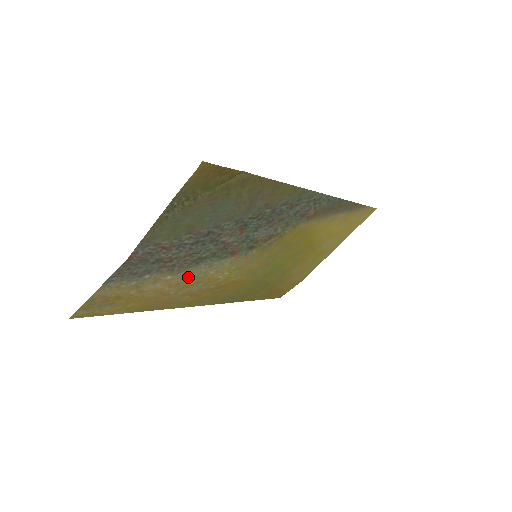
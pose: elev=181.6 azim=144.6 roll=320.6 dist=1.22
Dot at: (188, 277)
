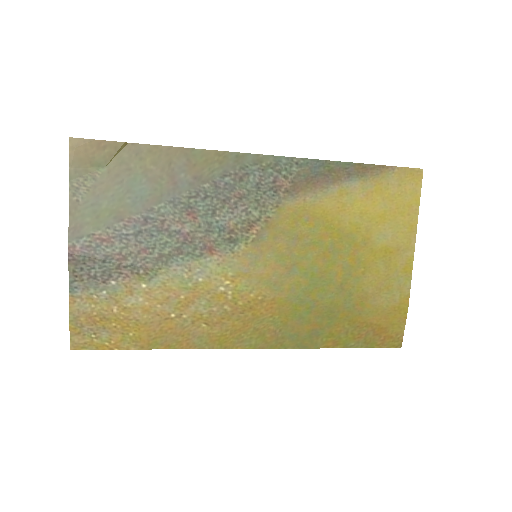
Dot at: (172, 287)
